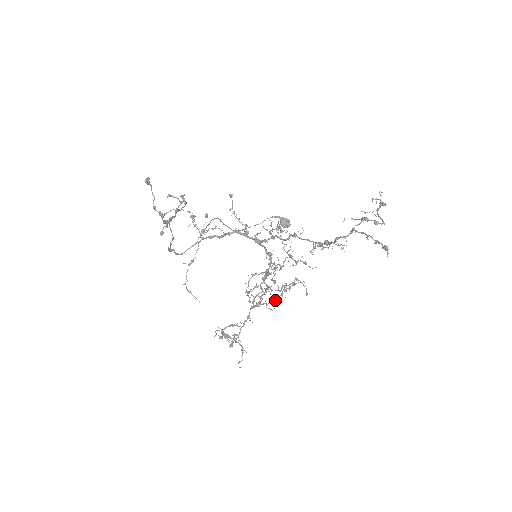
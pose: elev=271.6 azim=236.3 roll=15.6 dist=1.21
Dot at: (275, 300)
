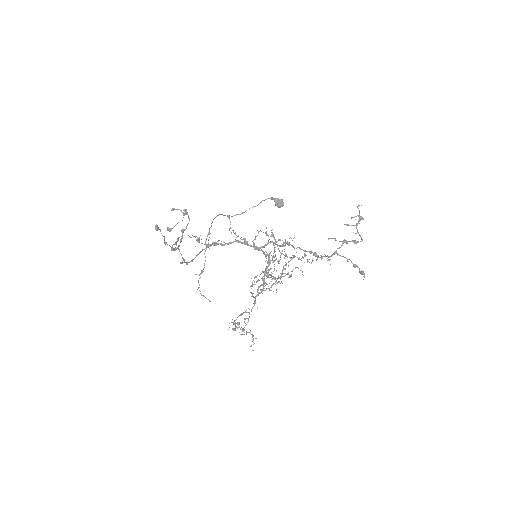
Dot at: (276, 281)
